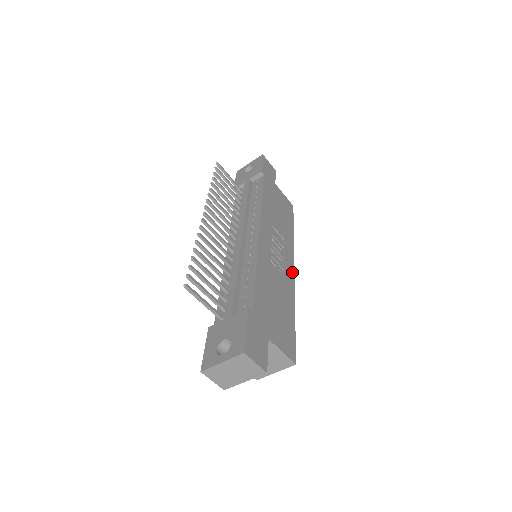
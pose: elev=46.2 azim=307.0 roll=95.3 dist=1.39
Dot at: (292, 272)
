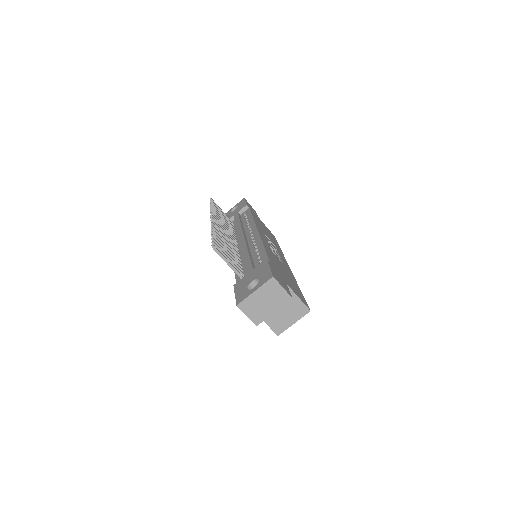
Dot at: (288, 266)
